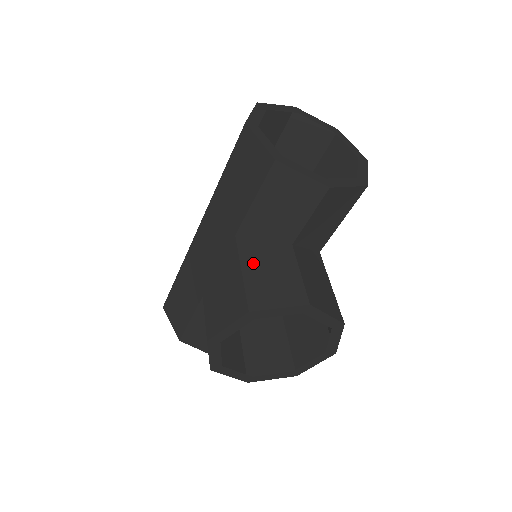
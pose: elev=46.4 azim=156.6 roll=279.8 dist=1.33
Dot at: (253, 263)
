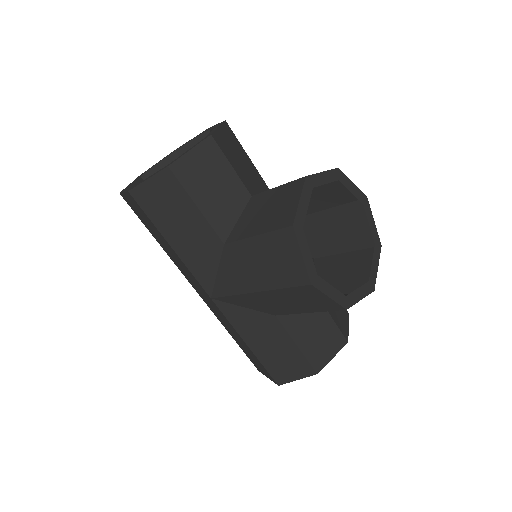
Dot at: (253, 226)
